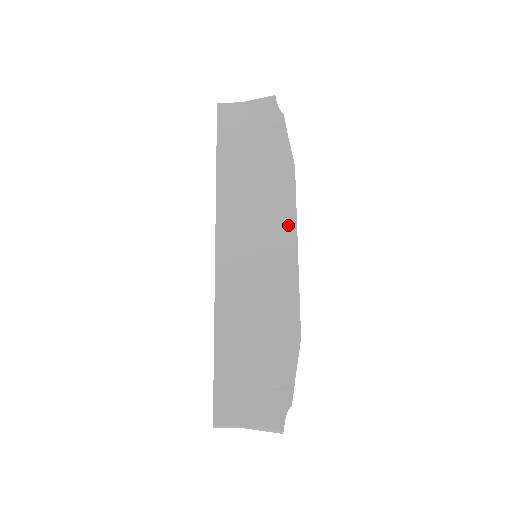
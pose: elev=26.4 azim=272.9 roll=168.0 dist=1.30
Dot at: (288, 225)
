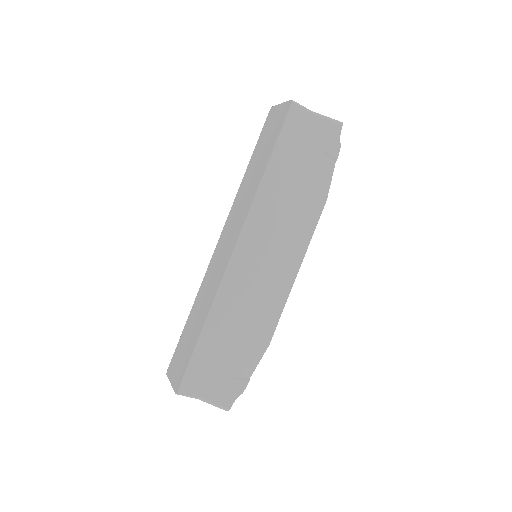
Dot at: (299, 250)
